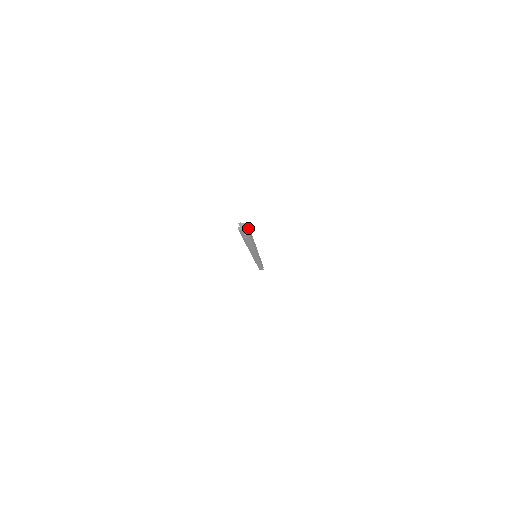
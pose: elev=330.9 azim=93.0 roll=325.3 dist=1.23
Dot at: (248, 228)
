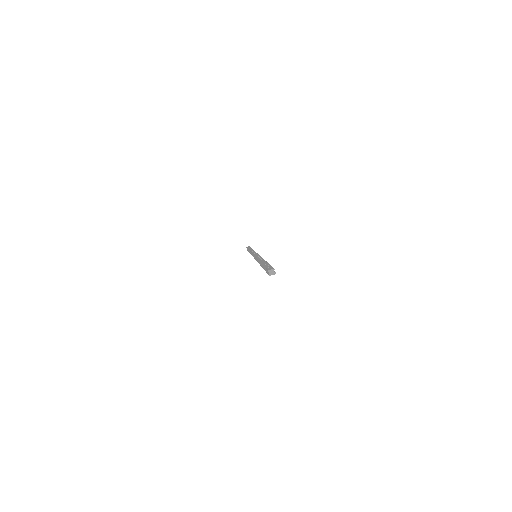
Dot at: occluded
